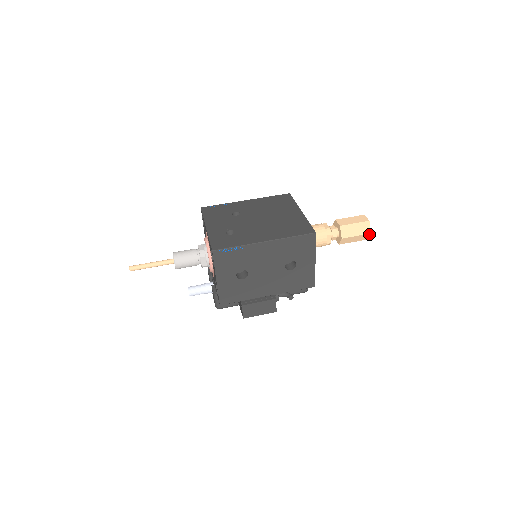
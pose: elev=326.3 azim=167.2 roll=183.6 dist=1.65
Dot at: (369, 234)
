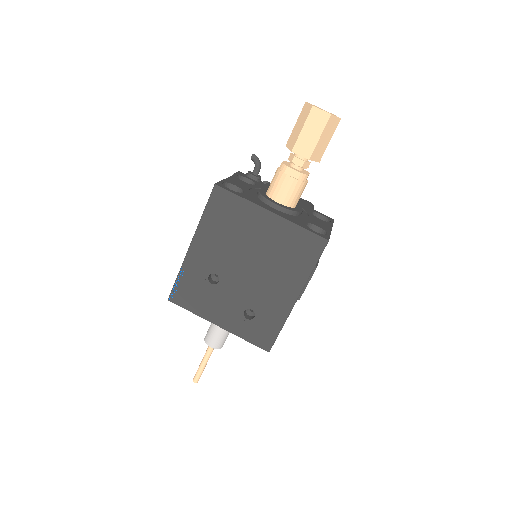
Dot at: (338, 120)
